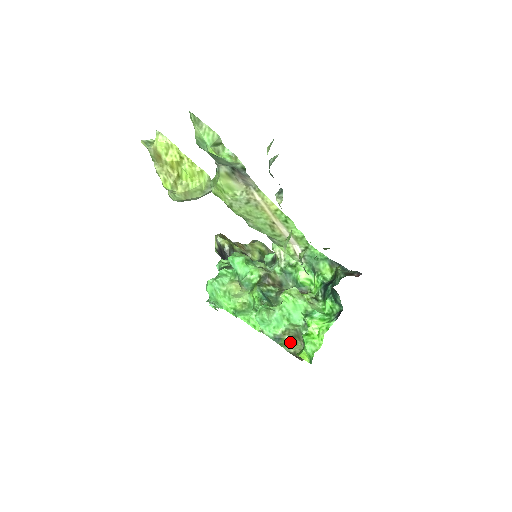
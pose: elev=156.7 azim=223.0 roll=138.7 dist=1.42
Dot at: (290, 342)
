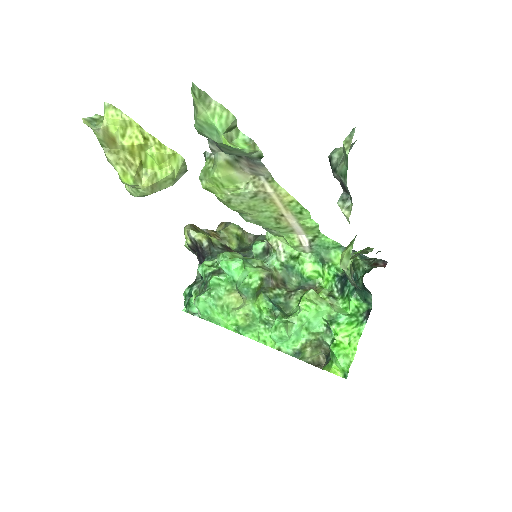
Dot at: (310, 353)
